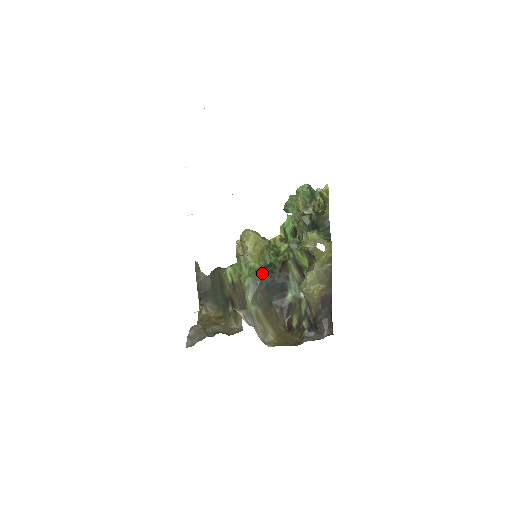
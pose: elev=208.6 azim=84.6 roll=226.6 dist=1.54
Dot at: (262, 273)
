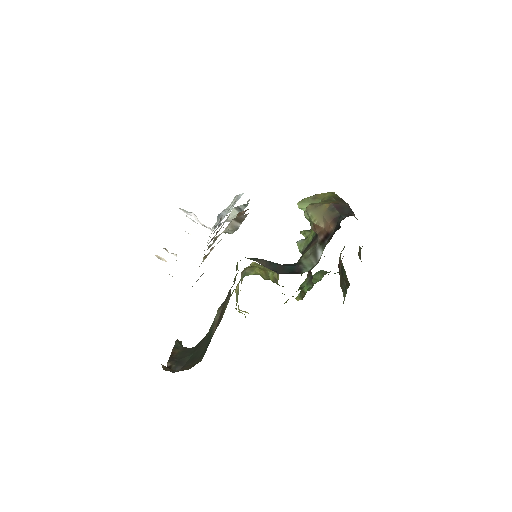
Dot at: occluded
